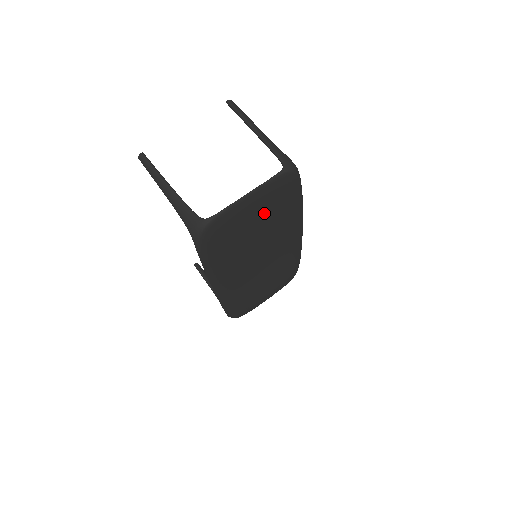
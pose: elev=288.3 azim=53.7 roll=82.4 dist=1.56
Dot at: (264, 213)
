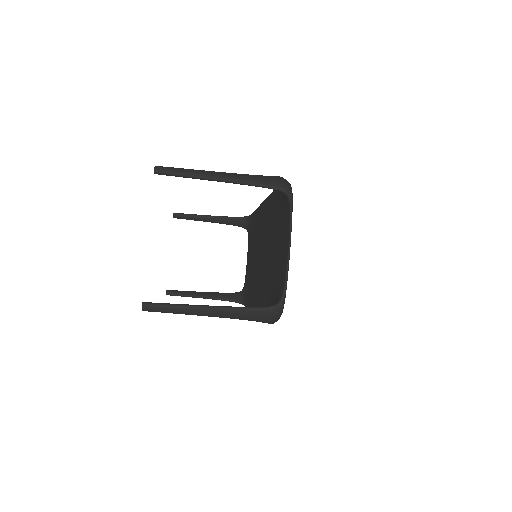
Dot at: occluded
